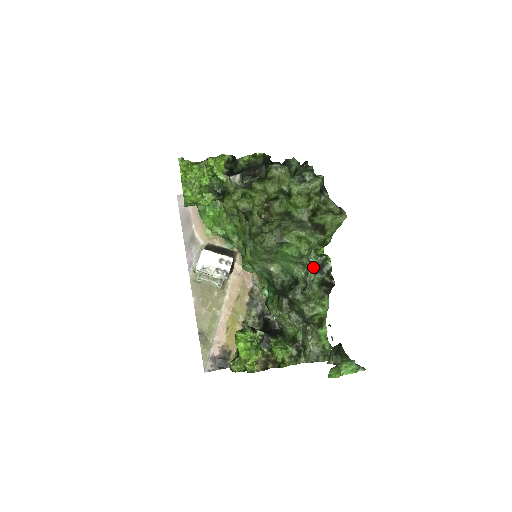
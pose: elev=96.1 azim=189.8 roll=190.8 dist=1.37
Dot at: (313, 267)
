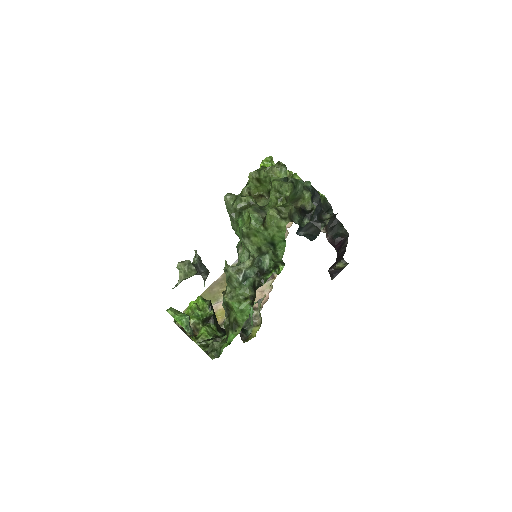
Dot at: (257, 267)
